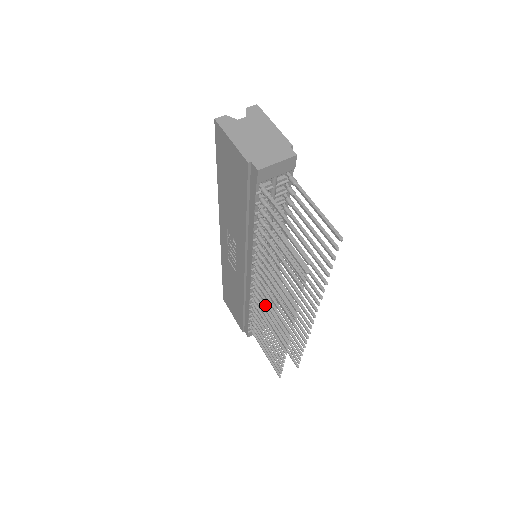
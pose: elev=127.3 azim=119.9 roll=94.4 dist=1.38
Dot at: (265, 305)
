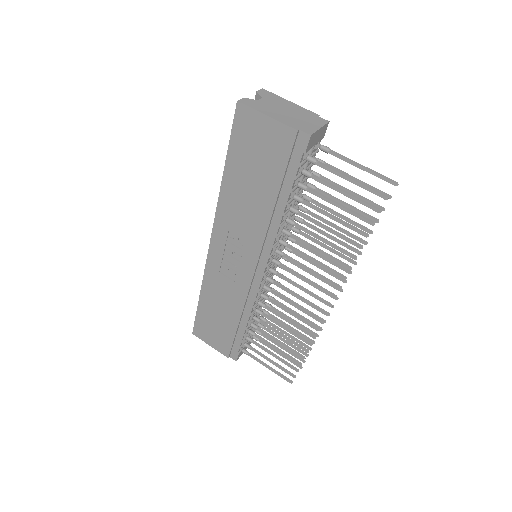
Dot at: (278, 303)
